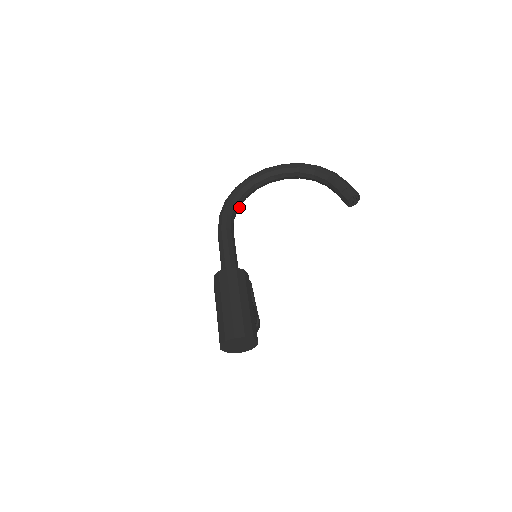
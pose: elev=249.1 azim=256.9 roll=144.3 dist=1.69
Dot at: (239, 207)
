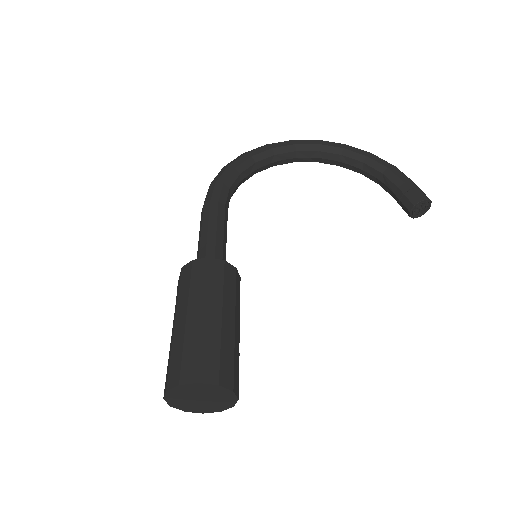
Dot at: (242, 182)
